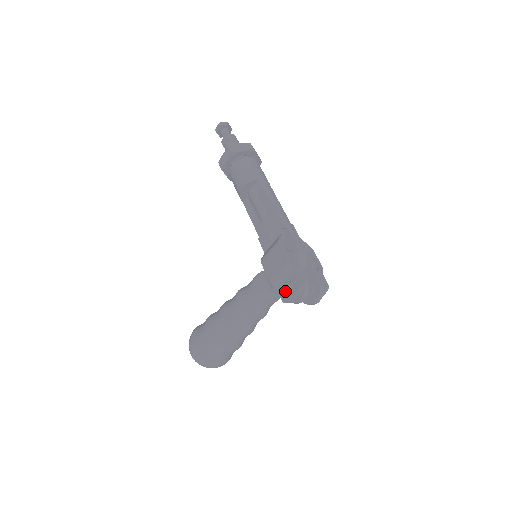
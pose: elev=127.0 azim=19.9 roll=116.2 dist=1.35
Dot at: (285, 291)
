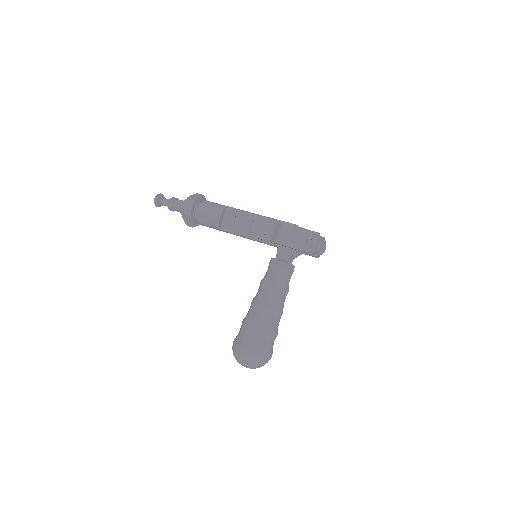
Dot at: (310, 245)
